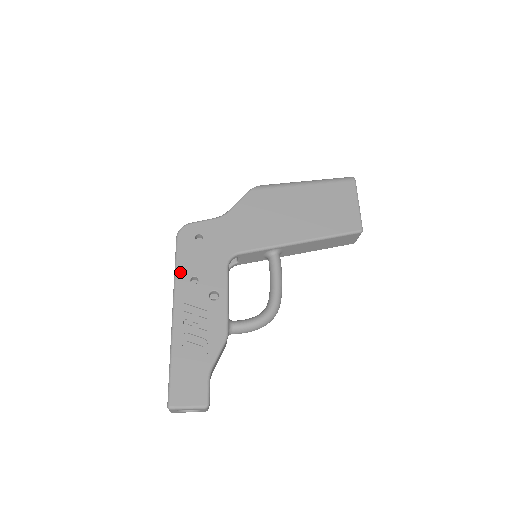
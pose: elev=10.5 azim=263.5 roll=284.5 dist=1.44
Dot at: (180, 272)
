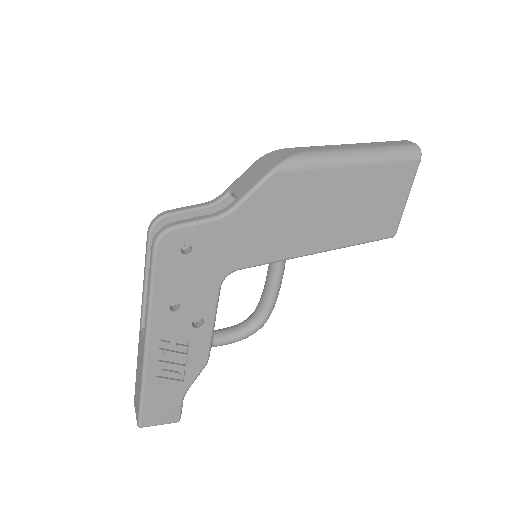
Dot at: (157, 299)
